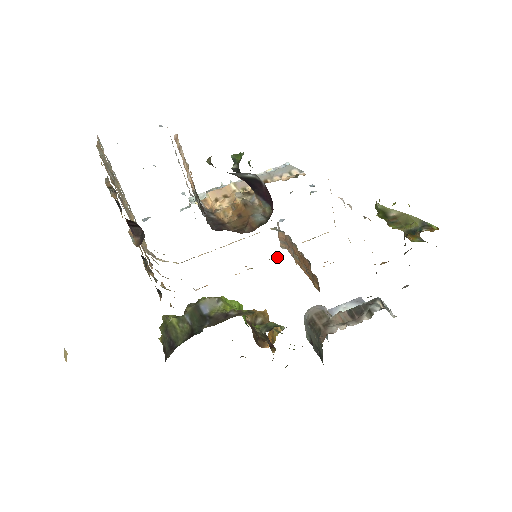
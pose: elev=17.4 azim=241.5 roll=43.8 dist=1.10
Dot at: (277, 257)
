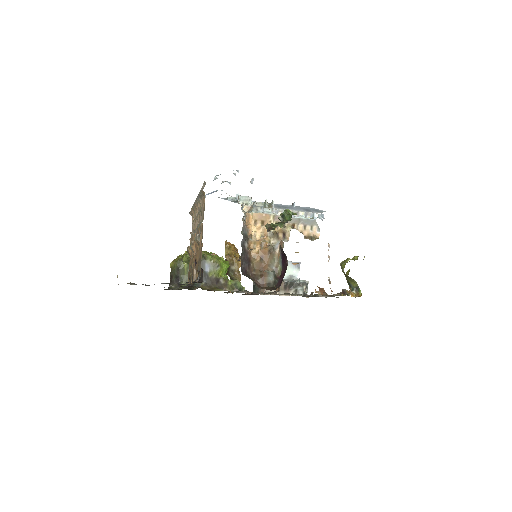
Dot at: occluded
